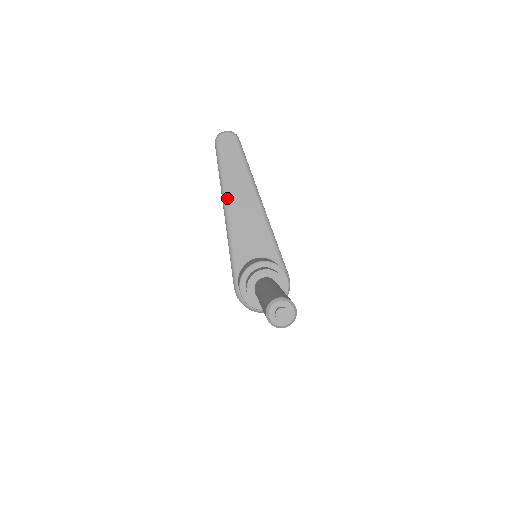
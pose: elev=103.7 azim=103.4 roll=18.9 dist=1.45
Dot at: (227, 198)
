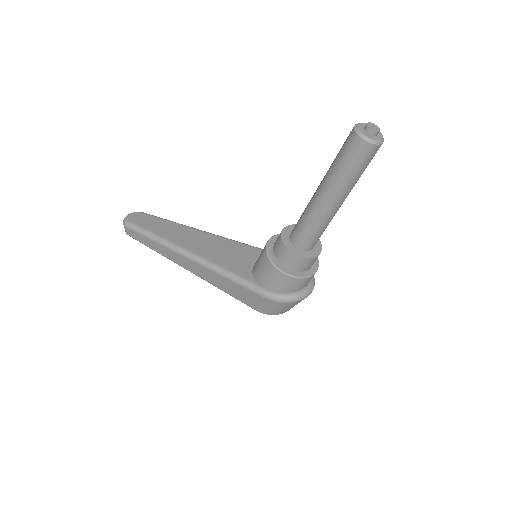
Dot at: (181, 246)
